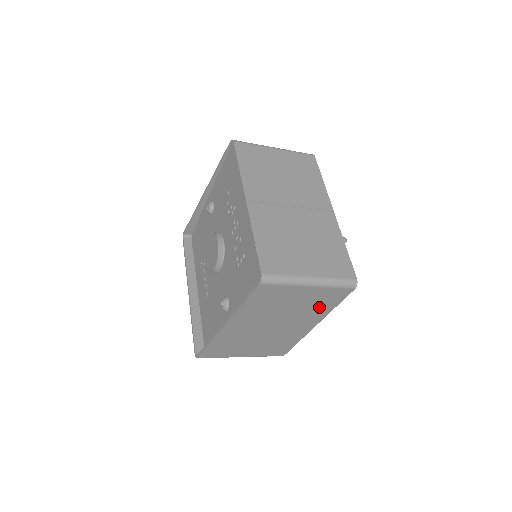
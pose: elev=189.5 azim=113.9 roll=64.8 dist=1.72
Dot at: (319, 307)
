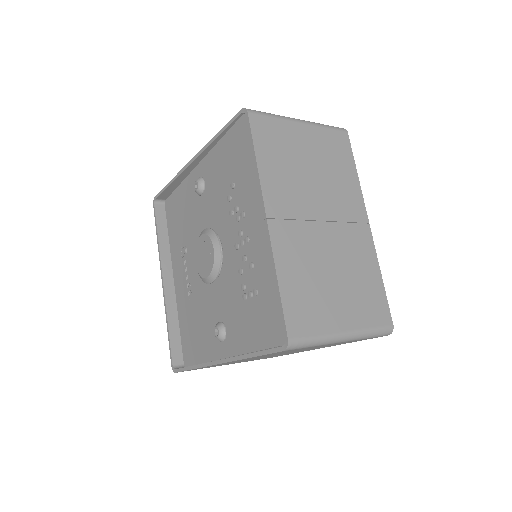
Dot at: (337, 344)
